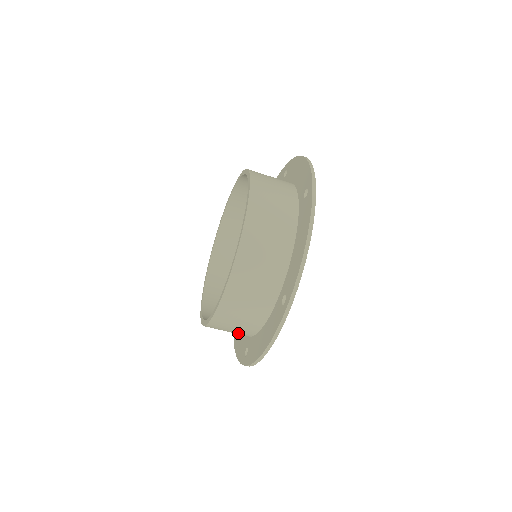
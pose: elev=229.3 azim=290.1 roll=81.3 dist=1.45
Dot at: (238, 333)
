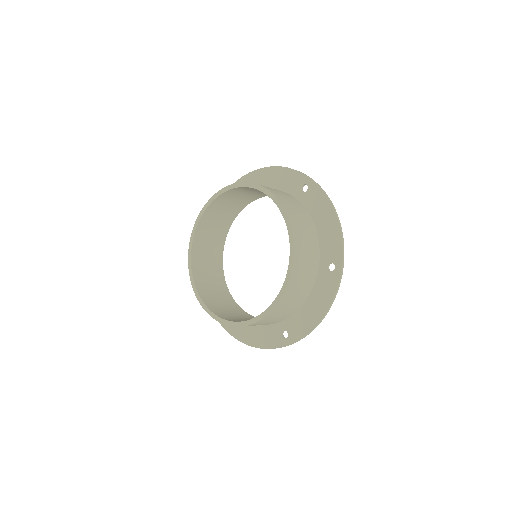
Dot at: occluded
